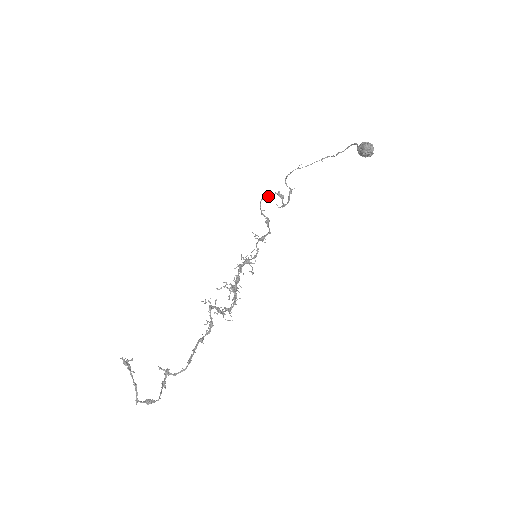
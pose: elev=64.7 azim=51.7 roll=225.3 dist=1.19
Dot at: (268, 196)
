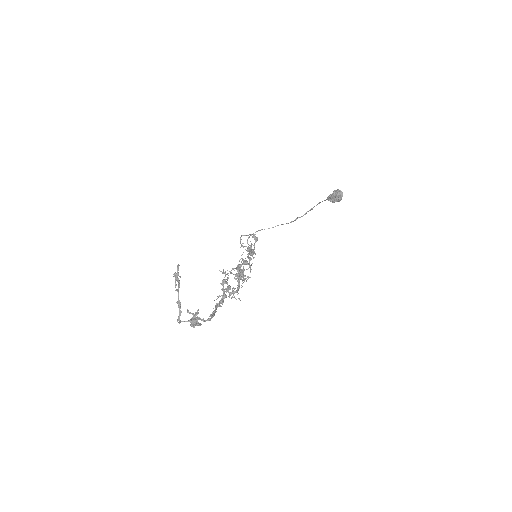
Dot at: occluded
